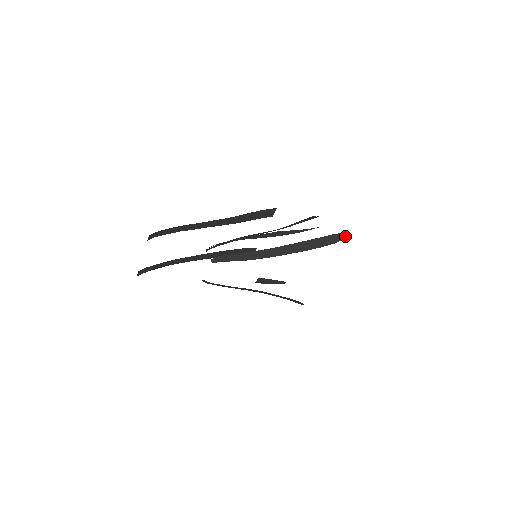
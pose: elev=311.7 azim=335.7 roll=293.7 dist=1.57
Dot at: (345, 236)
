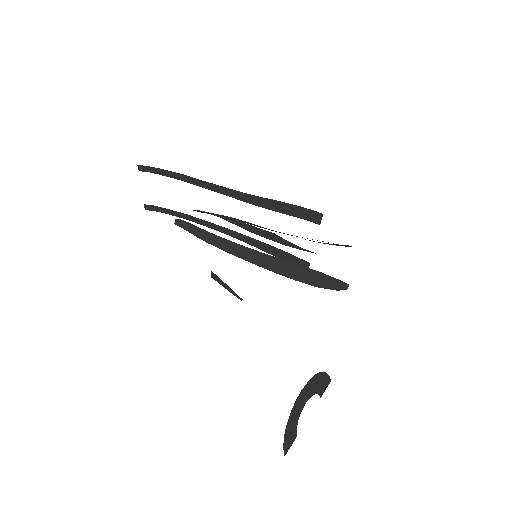
Dot at: (338, 286)
